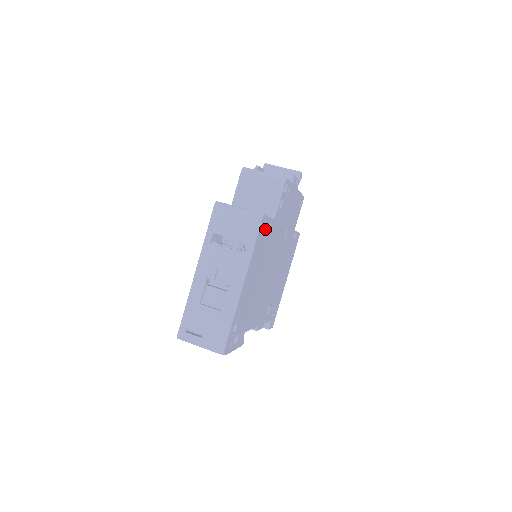
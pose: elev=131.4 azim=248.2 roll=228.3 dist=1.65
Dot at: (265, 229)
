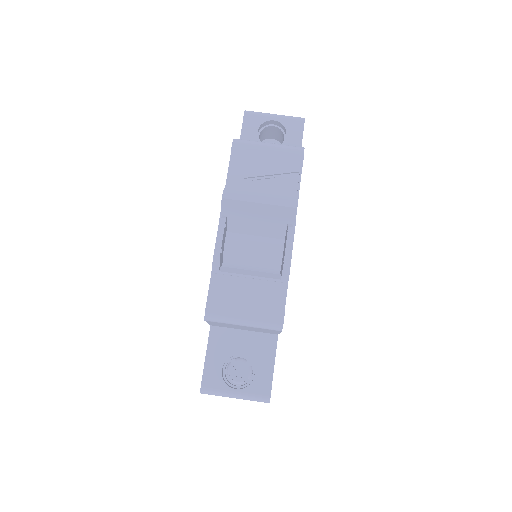
Dot at: occluded
